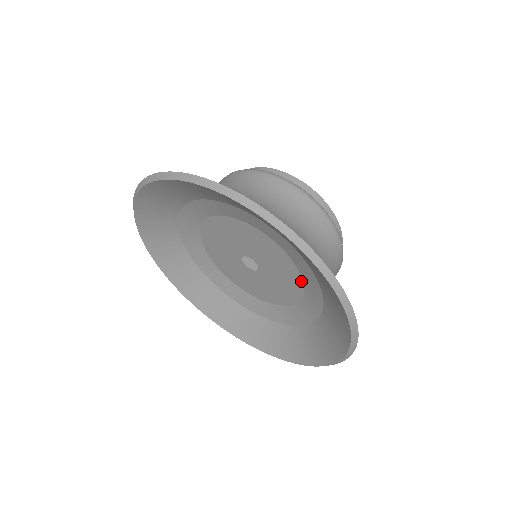
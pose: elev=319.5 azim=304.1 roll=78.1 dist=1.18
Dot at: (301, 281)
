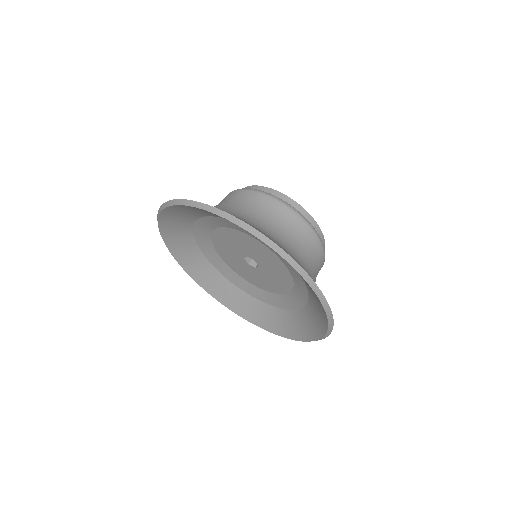
Dot at: (264, 245)
